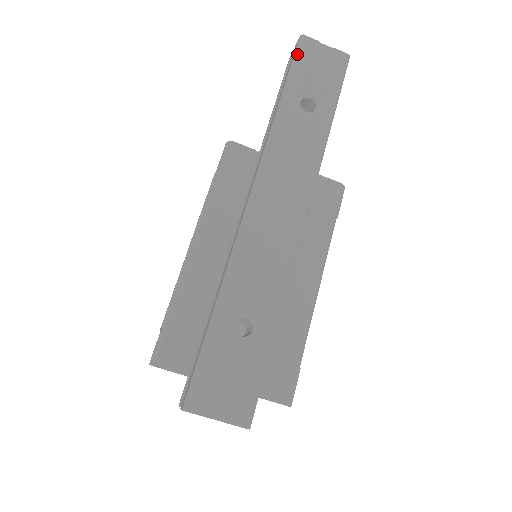
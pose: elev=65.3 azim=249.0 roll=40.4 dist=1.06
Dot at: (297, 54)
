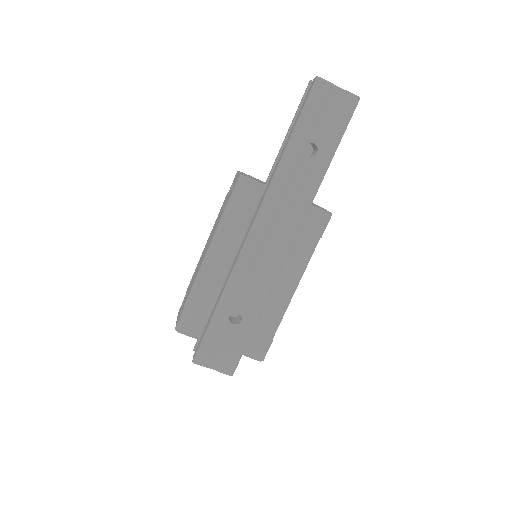
Dot at: (310, 99)
